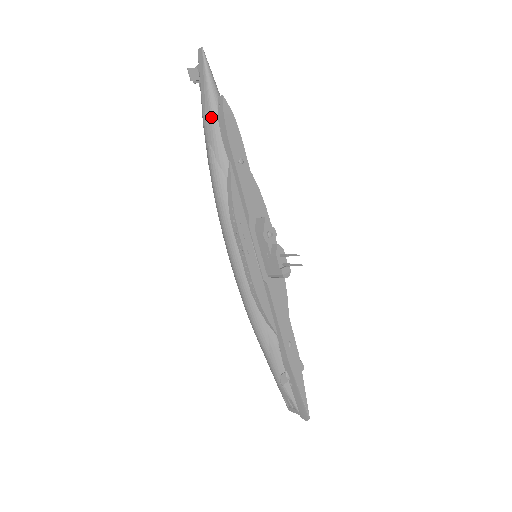
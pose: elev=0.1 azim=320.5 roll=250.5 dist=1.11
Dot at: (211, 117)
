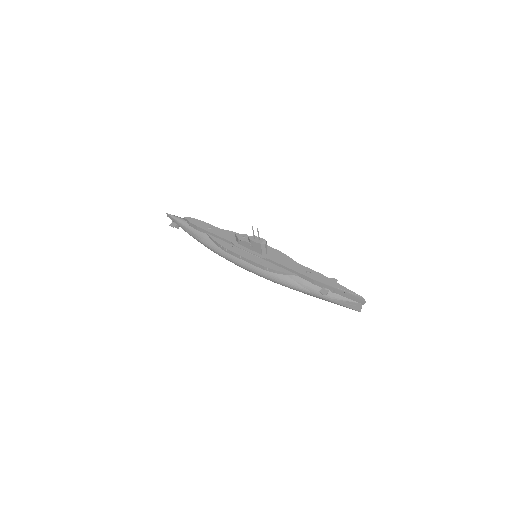
Dot at: (188, 229)
